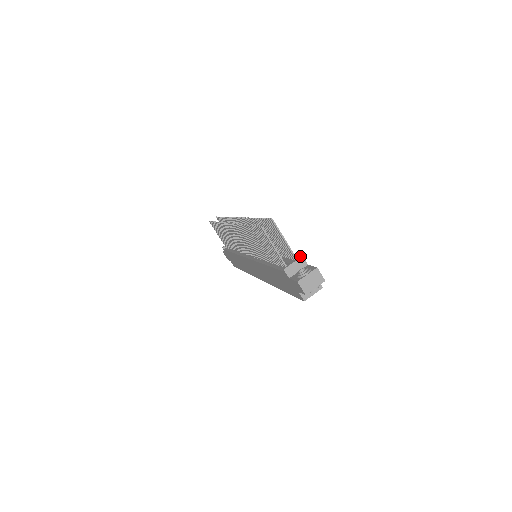
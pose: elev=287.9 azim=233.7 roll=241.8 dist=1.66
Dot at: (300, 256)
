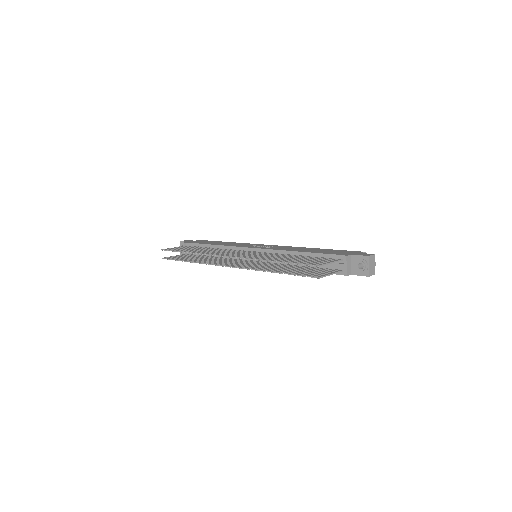
Dot at: (345, 257)
